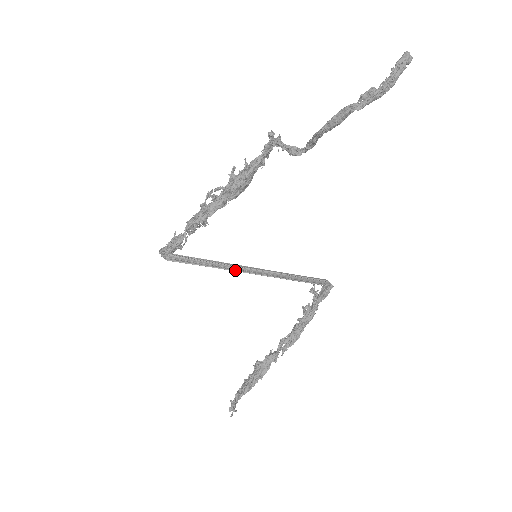
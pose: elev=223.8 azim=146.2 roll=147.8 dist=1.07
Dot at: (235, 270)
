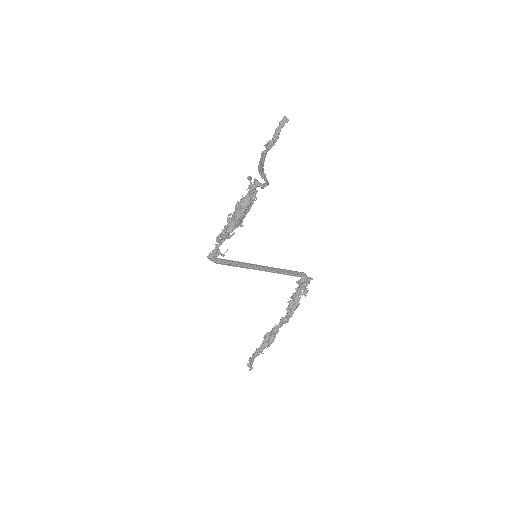
Dot at: (246, 266)
